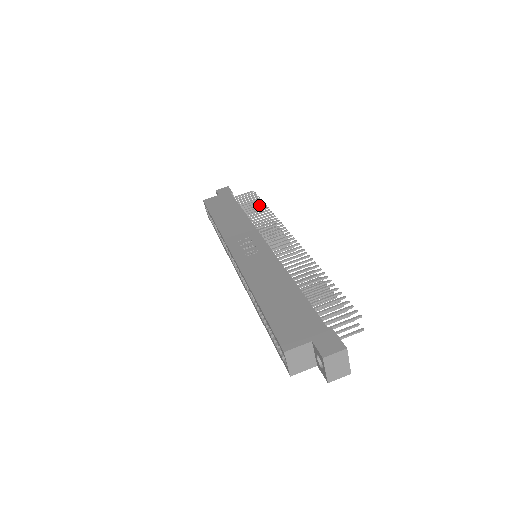
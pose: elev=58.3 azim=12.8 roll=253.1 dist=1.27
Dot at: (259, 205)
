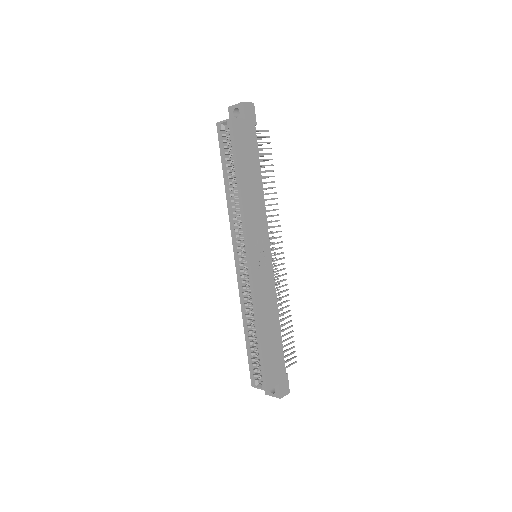
Dot at: (270, 171)
